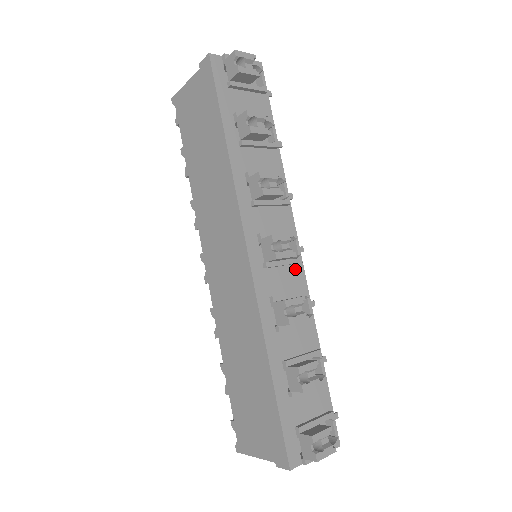
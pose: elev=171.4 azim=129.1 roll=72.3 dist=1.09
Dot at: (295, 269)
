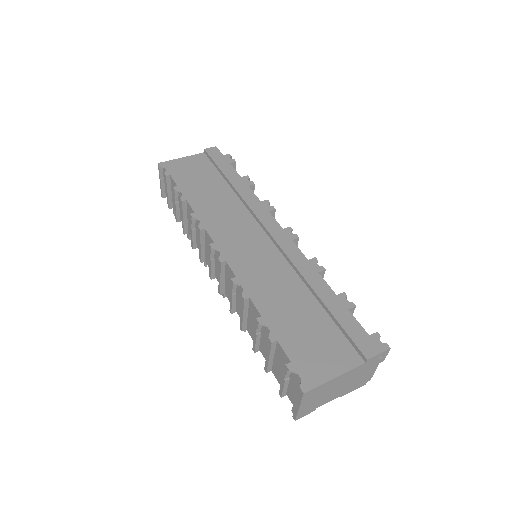
Dot at: occluded
